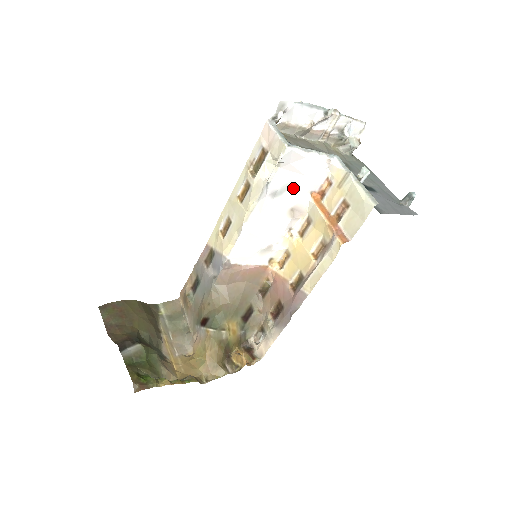
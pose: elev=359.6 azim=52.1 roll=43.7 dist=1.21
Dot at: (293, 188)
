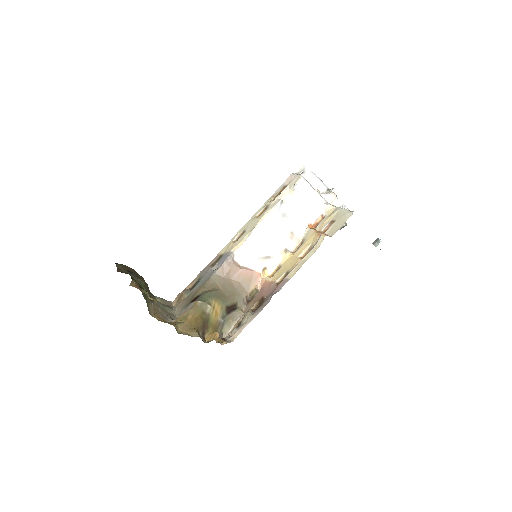
Dot at: (297, 216)
